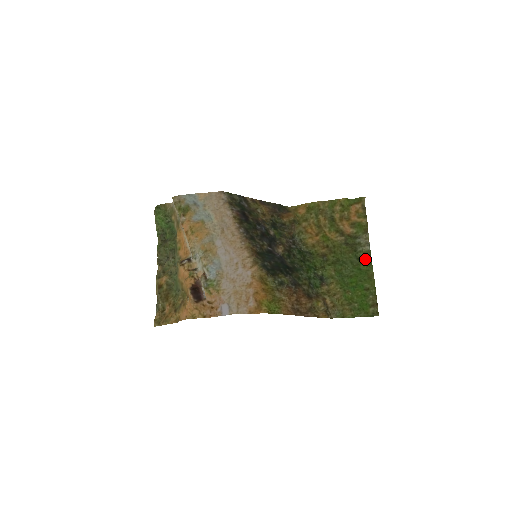
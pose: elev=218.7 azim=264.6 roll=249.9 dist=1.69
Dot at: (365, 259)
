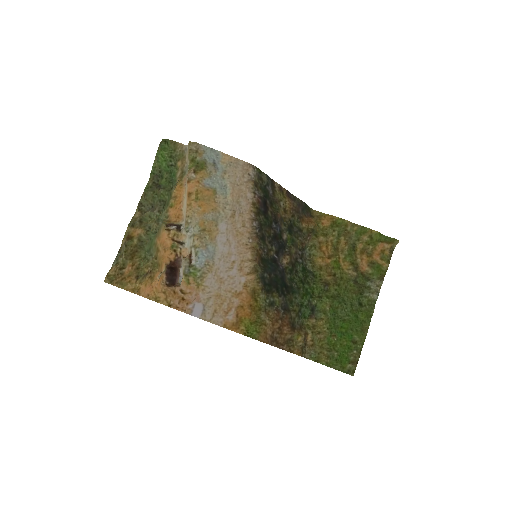
Dot at: (367, 308)
